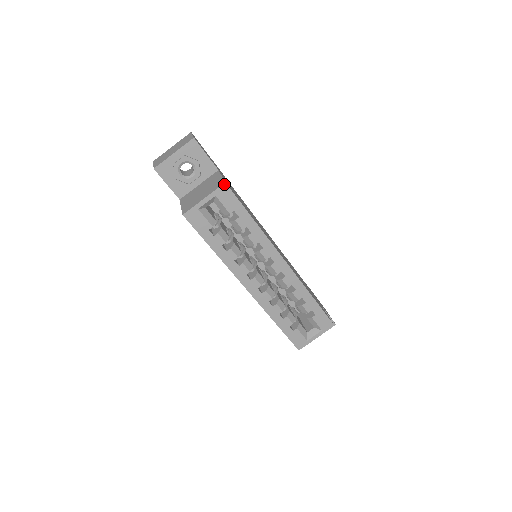
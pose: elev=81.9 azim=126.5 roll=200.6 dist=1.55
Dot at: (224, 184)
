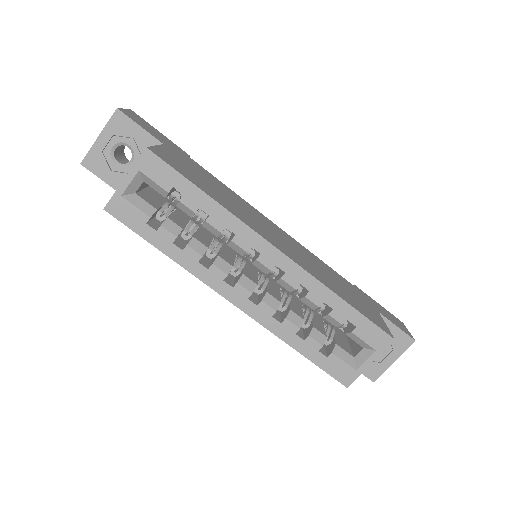
Dot at: (145, 150)
